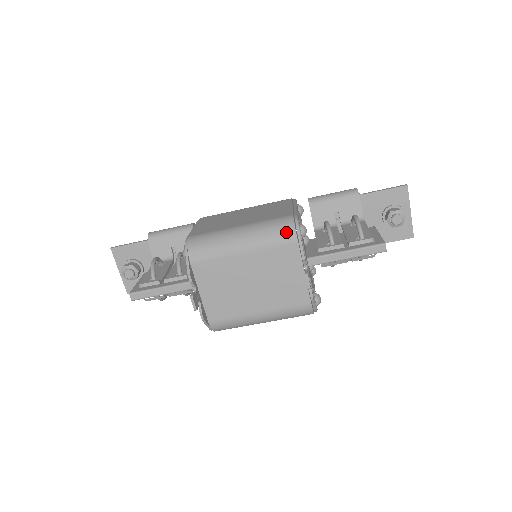
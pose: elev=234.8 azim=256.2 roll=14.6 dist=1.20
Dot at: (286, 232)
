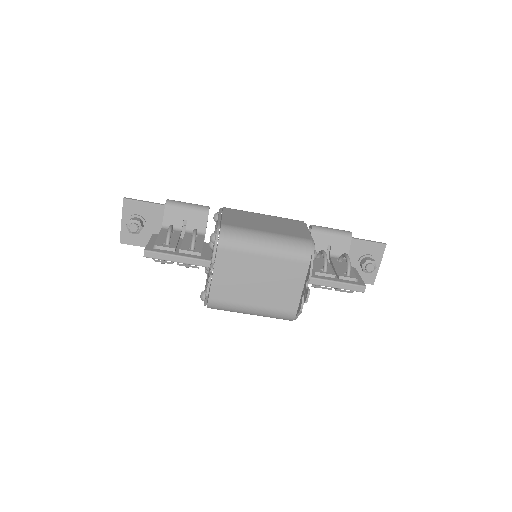
Dot at: (304, 252)
